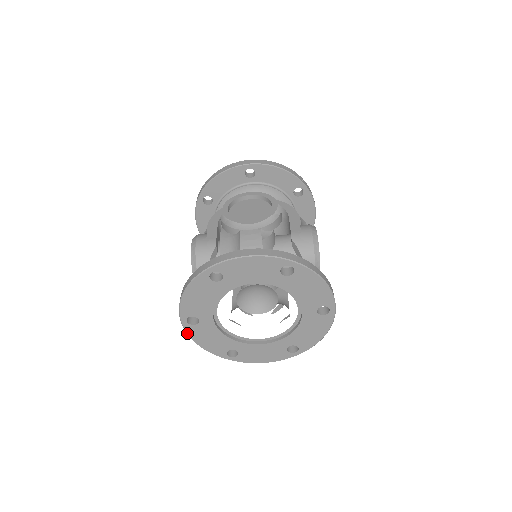
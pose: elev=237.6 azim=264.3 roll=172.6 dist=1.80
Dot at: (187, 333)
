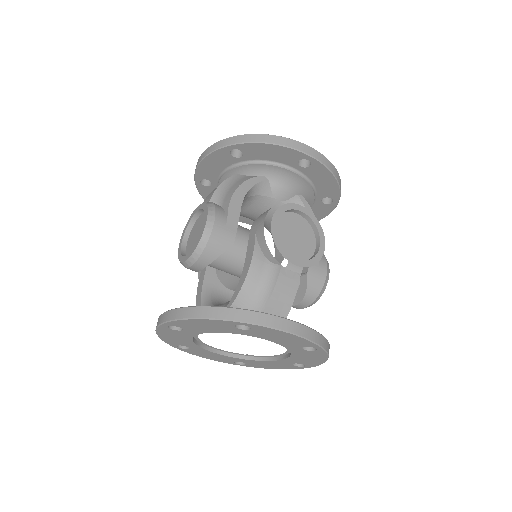
Dot at: (157, 328)
